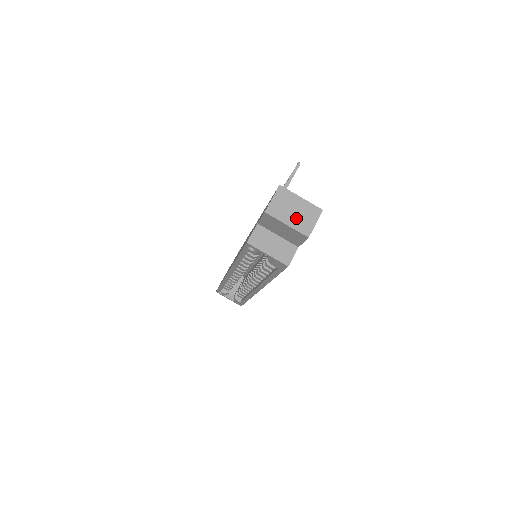
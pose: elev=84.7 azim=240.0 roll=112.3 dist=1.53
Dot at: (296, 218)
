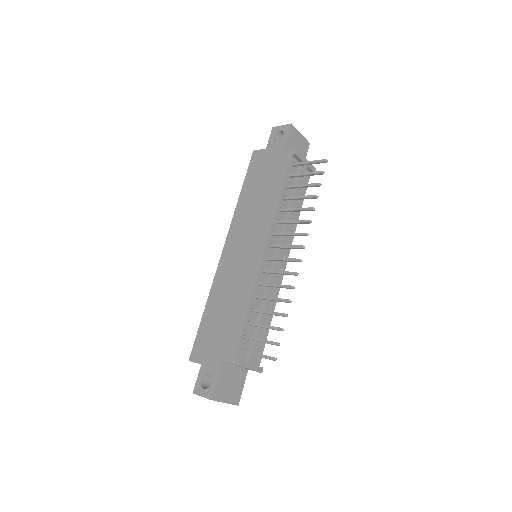
Dot at: occluded
